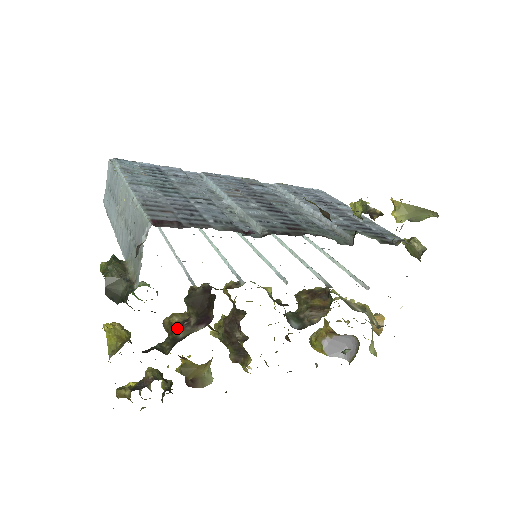
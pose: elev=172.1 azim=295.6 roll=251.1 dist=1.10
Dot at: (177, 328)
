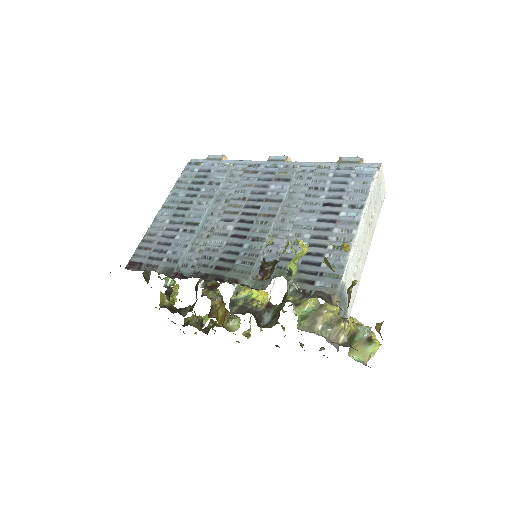
Dot at: occluded
